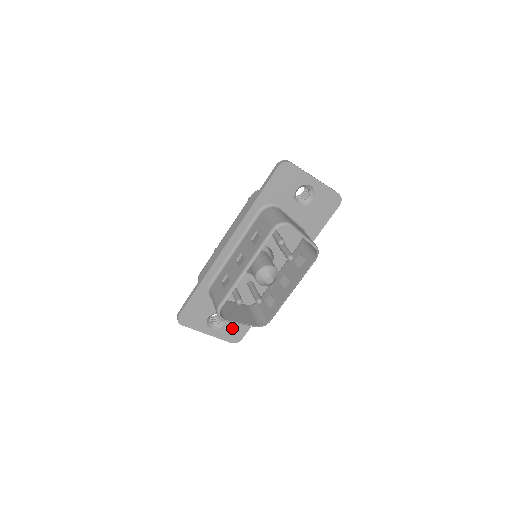
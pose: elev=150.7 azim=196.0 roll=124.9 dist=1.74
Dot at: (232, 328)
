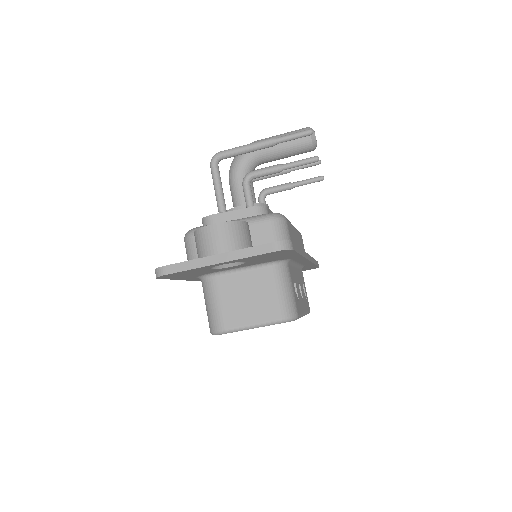
Dot at: occluded
